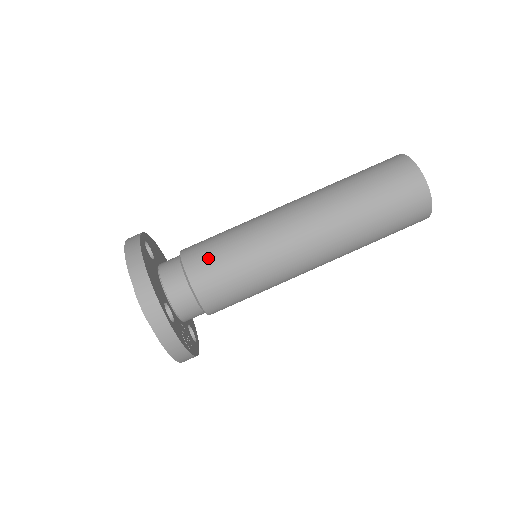
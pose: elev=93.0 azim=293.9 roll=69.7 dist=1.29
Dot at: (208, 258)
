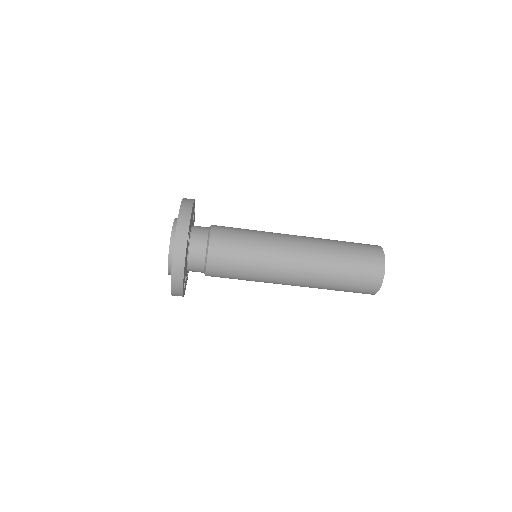
Dot at: (225, 266)
